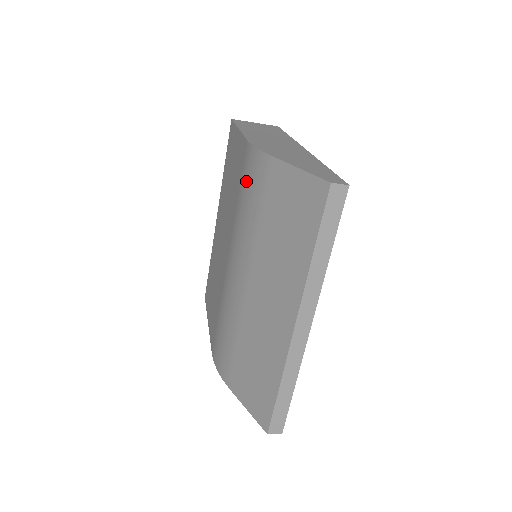
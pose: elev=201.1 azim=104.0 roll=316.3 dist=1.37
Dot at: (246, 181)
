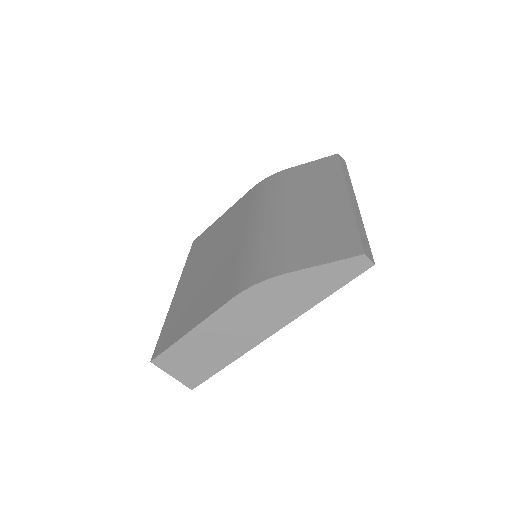
Dot at: (261, 190)
